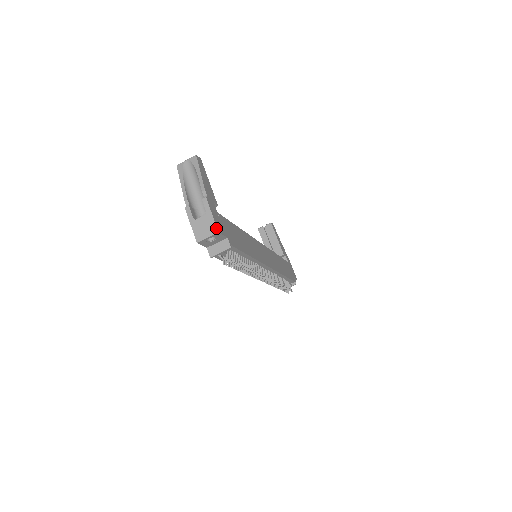
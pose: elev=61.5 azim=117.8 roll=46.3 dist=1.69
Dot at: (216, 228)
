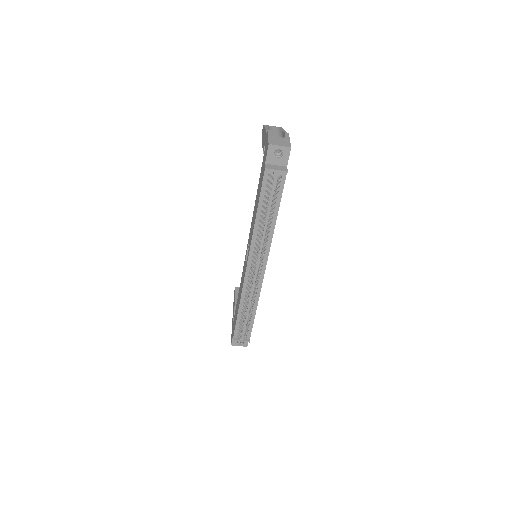
Dot at: (290, 145)
